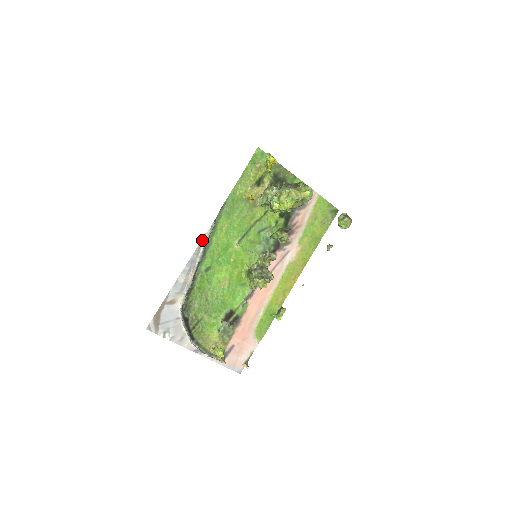
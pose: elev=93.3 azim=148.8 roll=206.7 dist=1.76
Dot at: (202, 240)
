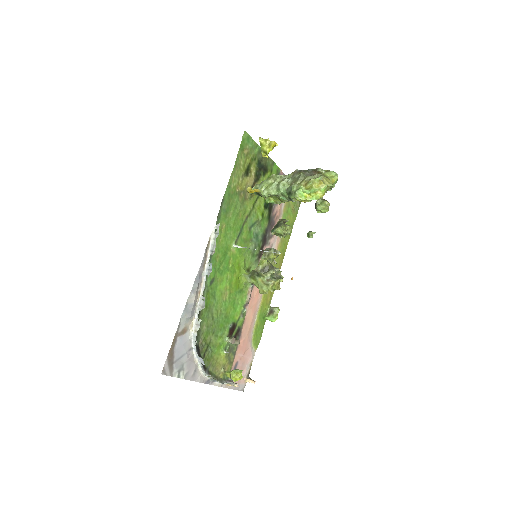
Dot at: (206, 248)
